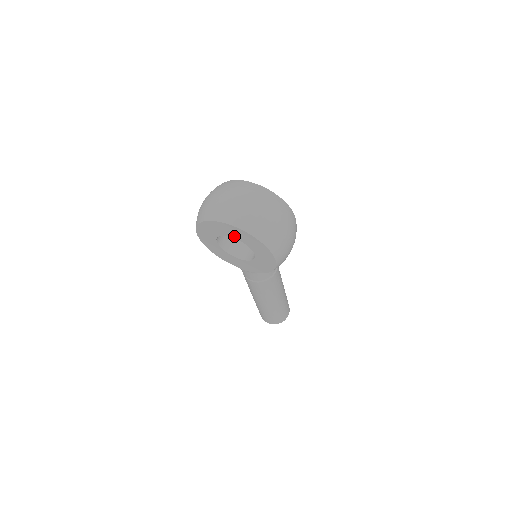
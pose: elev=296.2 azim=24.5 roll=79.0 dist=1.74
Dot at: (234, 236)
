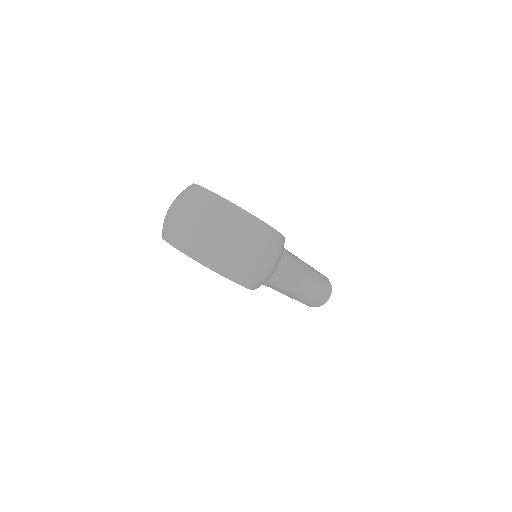
Dot at: occluded
